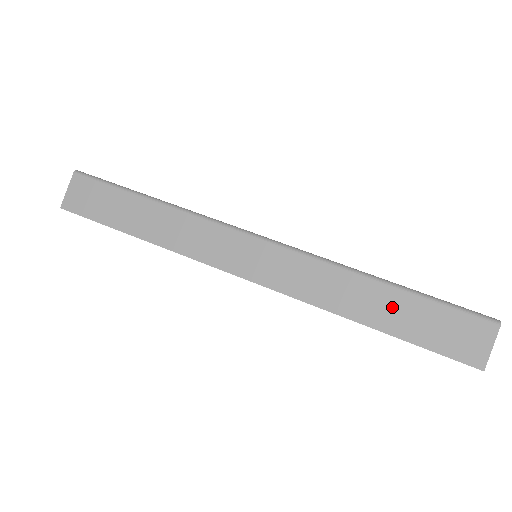
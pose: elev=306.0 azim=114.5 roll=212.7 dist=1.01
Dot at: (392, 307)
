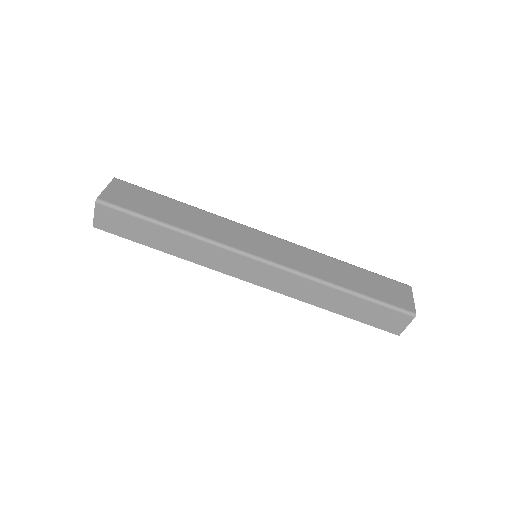
Dot at: (350, 305)
